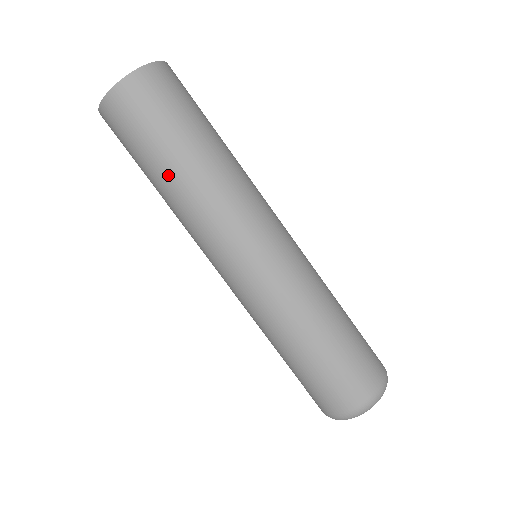
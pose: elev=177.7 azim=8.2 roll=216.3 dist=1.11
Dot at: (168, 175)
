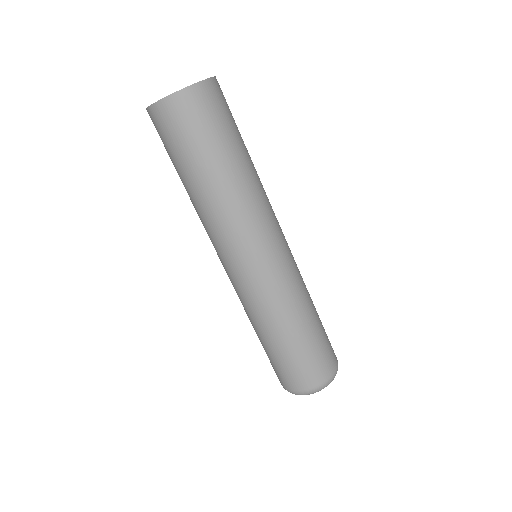
Dot at: (190, 185)
